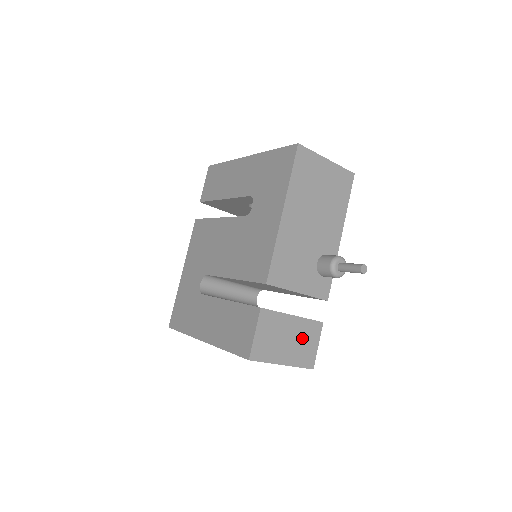
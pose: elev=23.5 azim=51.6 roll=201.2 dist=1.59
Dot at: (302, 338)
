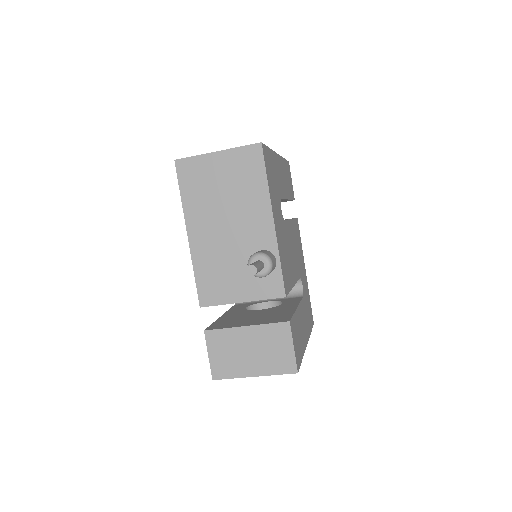
Dot at: (267, 345)
